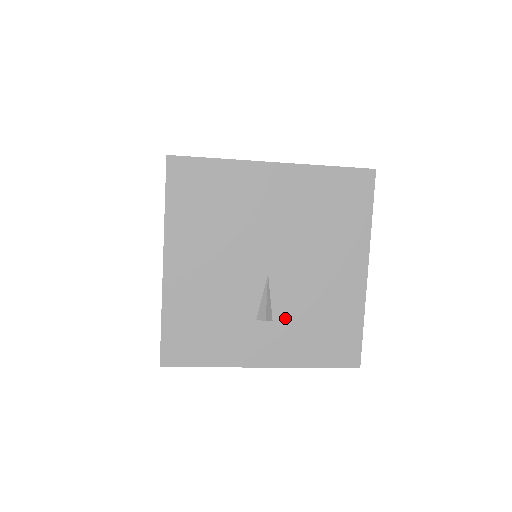
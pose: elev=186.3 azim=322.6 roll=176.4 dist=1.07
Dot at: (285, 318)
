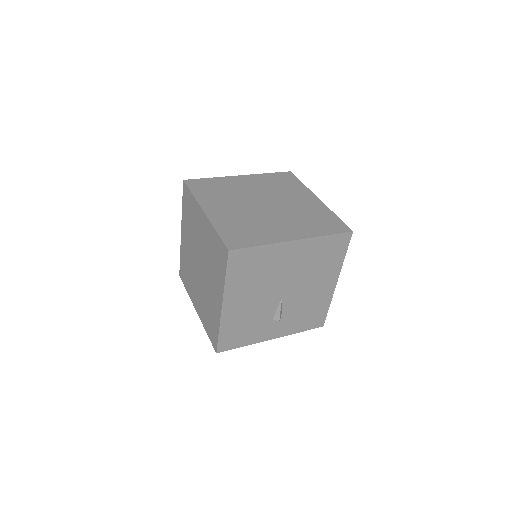
Dot at: (288, 315)
